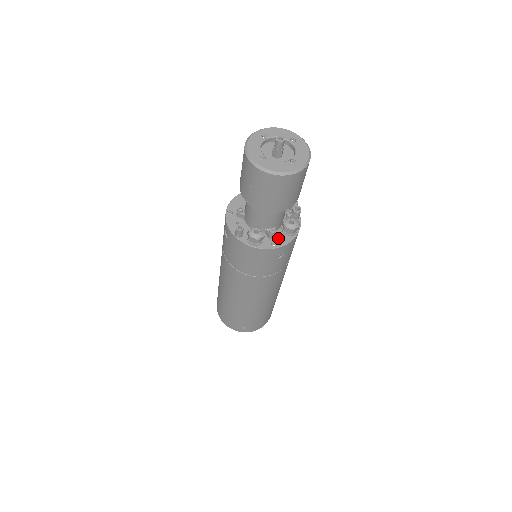
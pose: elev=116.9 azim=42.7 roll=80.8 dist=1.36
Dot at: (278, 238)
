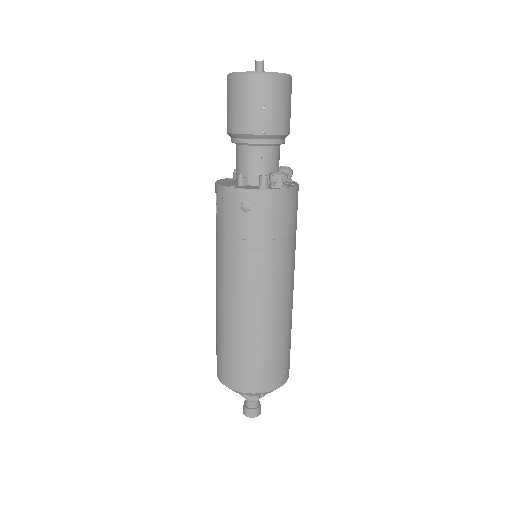
Dot at: occluded
